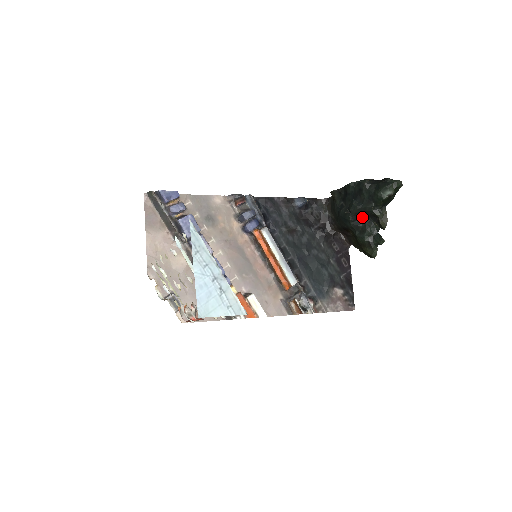
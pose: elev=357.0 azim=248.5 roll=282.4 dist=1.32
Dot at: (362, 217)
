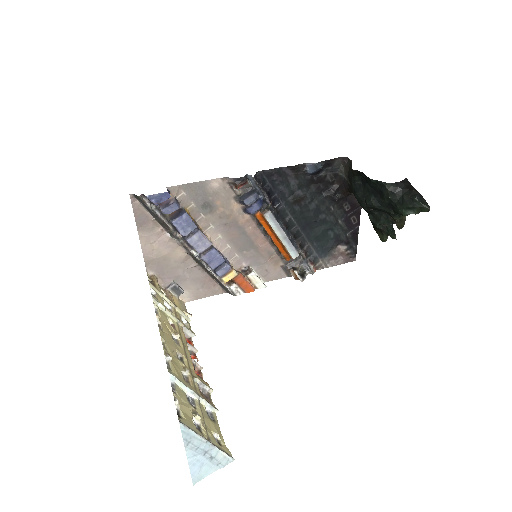
Dot at: occluded
